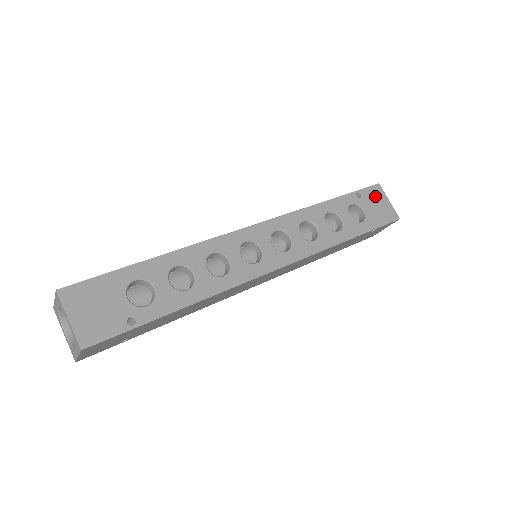
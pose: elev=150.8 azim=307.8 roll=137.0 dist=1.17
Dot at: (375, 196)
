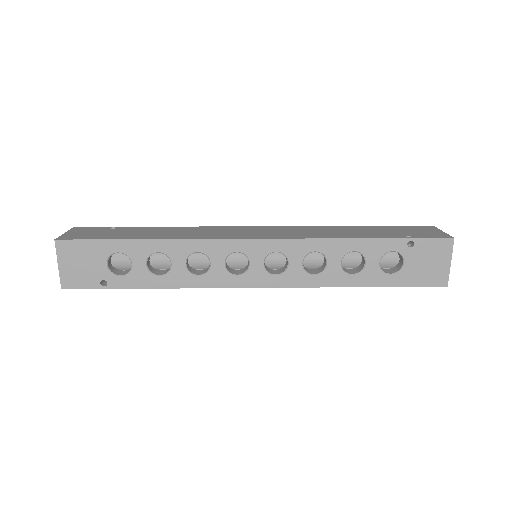
Dot at: (434, 251)
